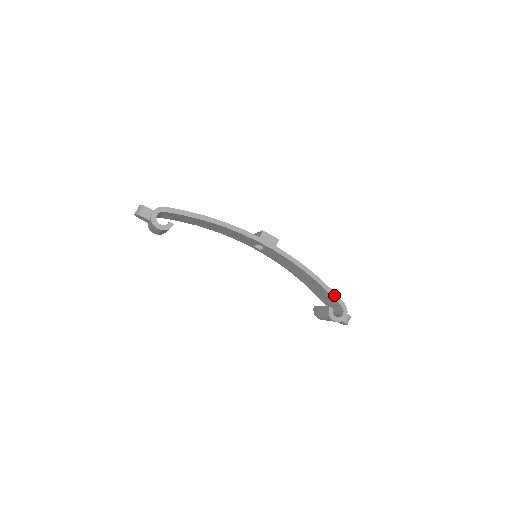
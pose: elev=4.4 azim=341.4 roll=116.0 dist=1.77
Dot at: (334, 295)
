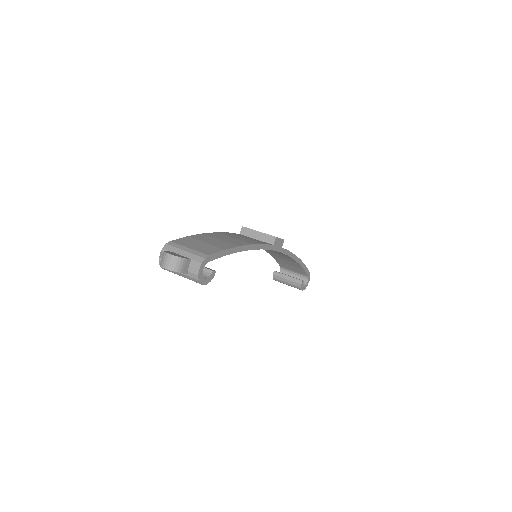
Dot at: (306, 269)
